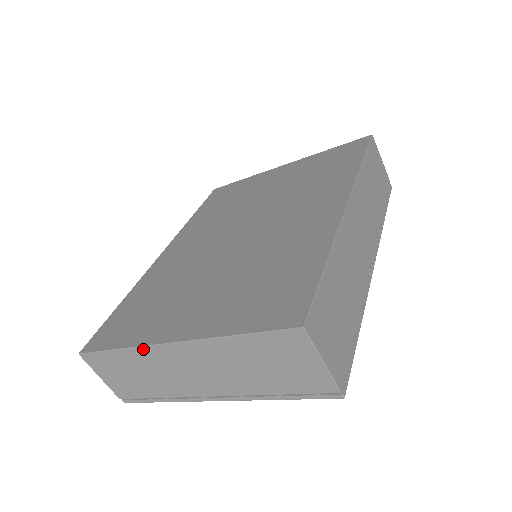
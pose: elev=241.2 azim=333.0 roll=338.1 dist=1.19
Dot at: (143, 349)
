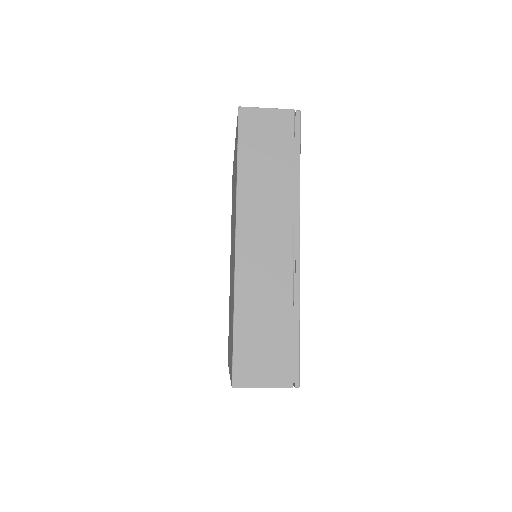
Dot at: occluded
